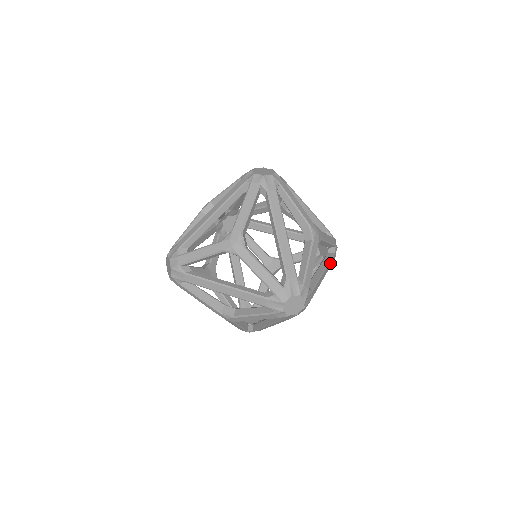
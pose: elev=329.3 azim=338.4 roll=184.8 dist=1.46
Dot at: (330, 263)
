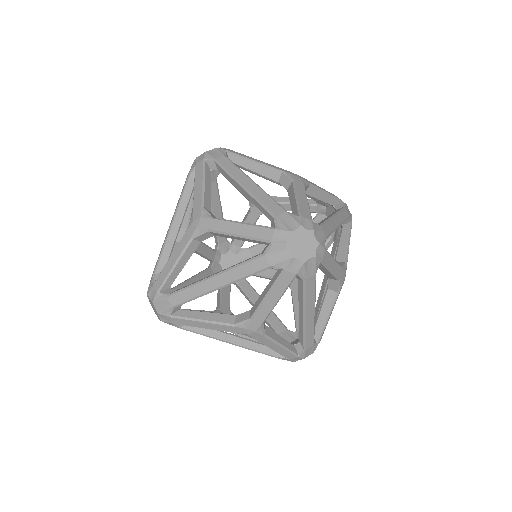
Dot at: (342, 214)
